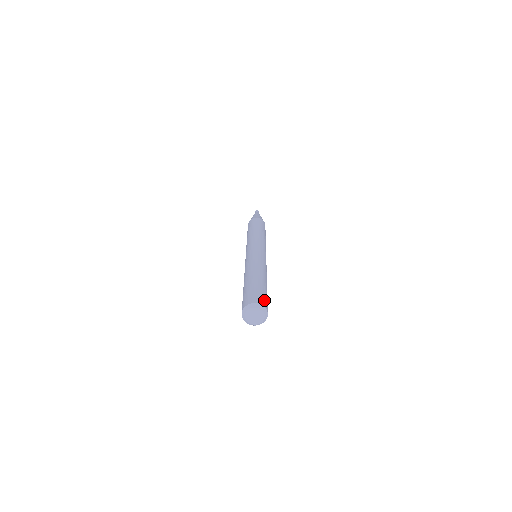
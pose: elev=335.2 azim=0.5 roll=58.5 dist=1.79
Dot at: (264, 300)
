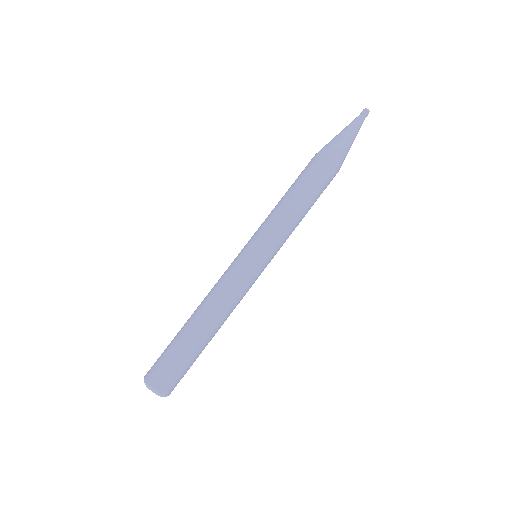
Dot at: (175, 383)
